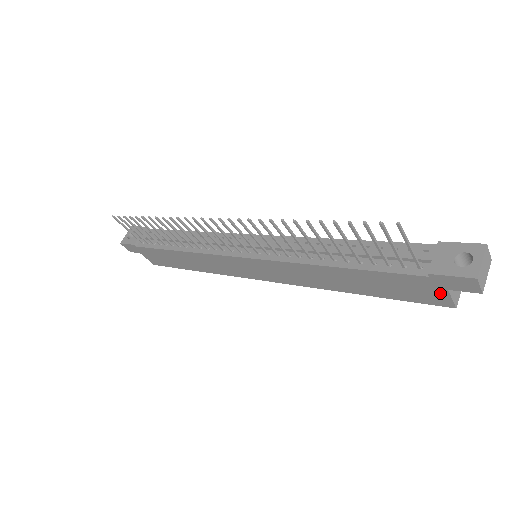
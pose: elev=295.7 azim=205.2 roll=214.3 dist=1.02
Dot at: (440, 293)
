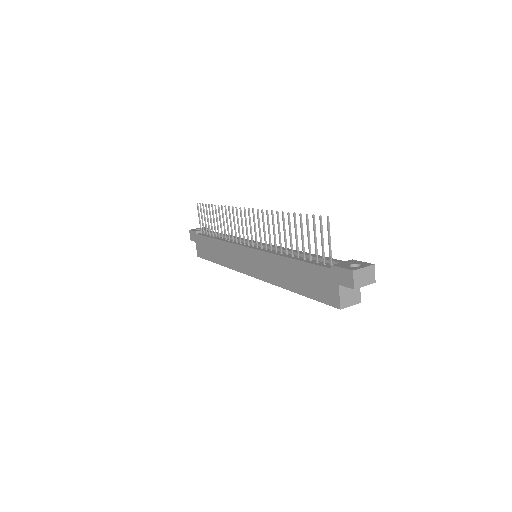
Dot at: (335, 289)
